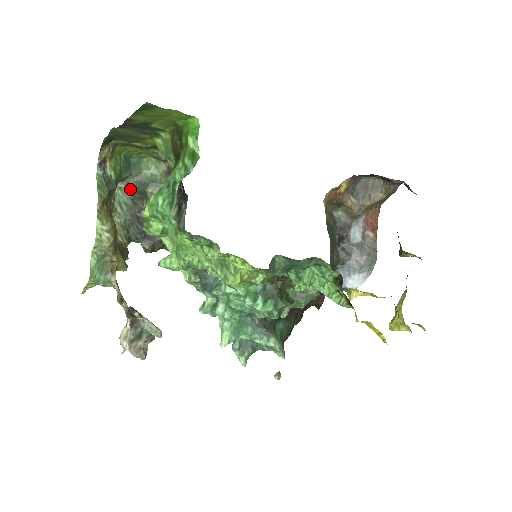
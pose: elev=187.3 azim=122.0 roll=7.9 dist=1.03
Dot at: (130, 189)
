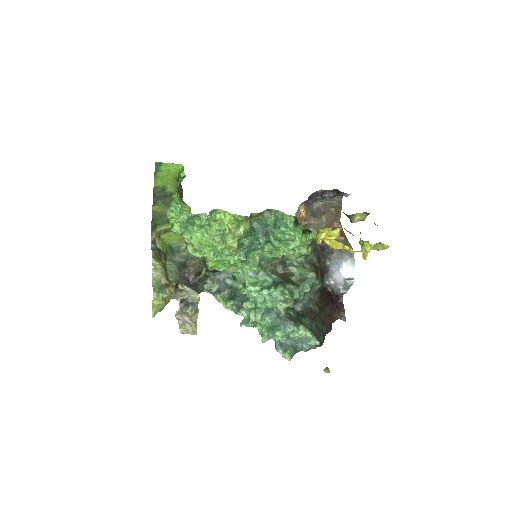
Dot at: (176, 264)
